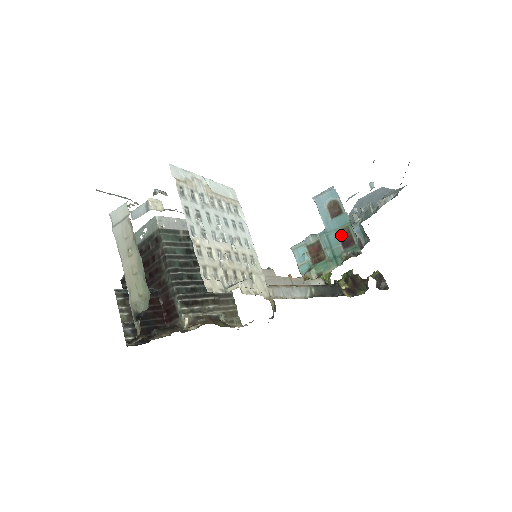
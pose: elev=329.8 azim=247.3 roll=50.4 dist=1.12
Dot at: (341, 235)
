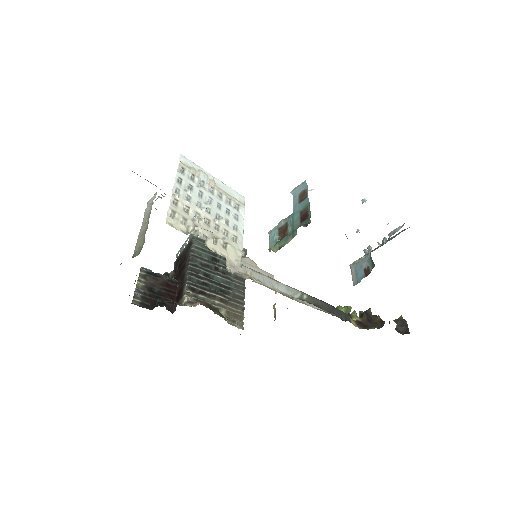
Dot at: (302, 214)
